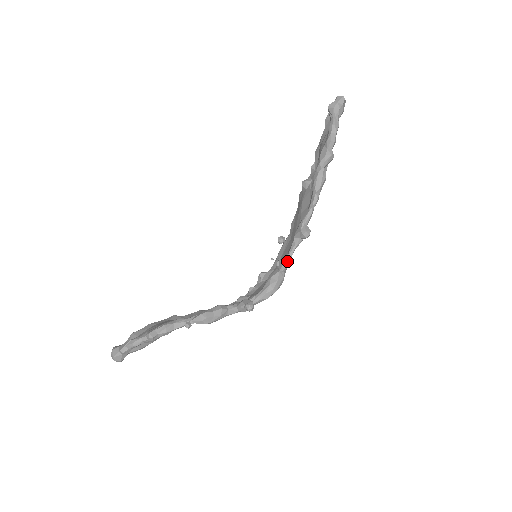
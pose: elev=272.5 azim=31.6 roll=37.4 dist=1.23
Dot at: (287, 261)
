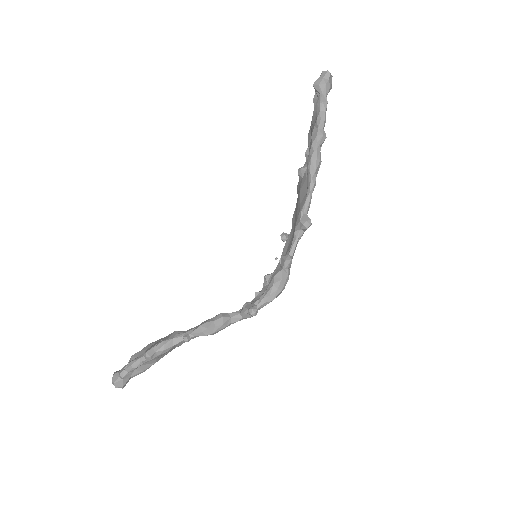
Dot at: (290, 257)
